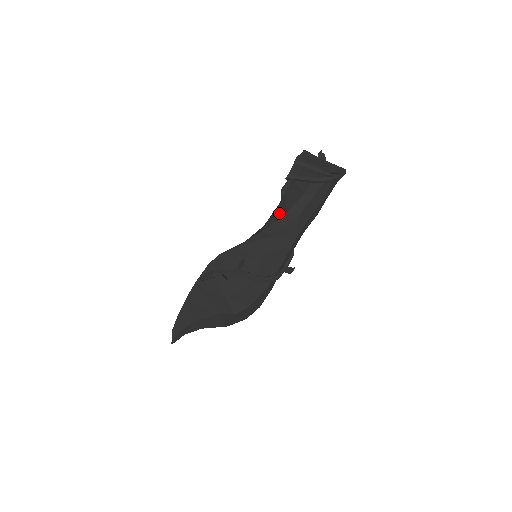
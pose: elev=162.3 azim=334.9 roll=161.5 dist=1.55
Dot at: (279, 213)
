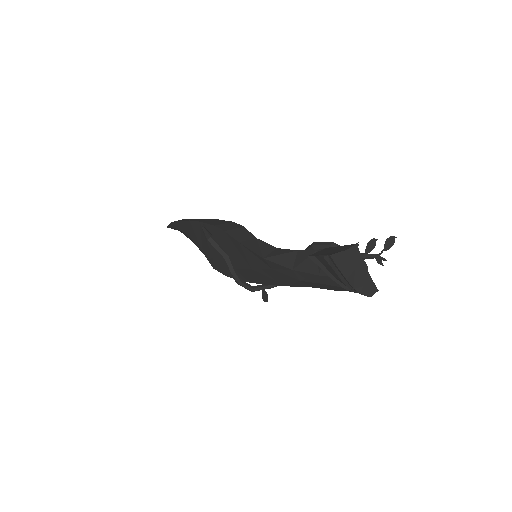
Dot at: (290, 260)
